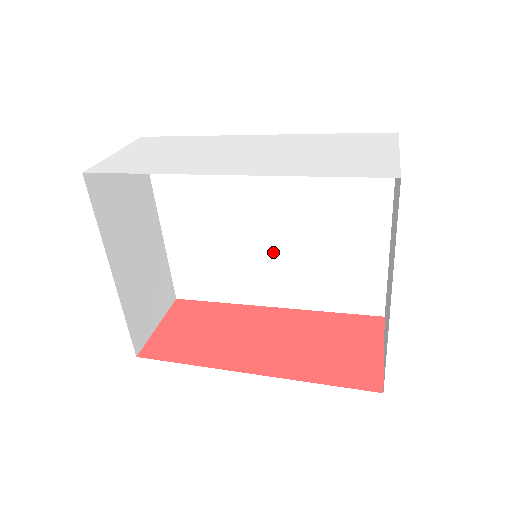
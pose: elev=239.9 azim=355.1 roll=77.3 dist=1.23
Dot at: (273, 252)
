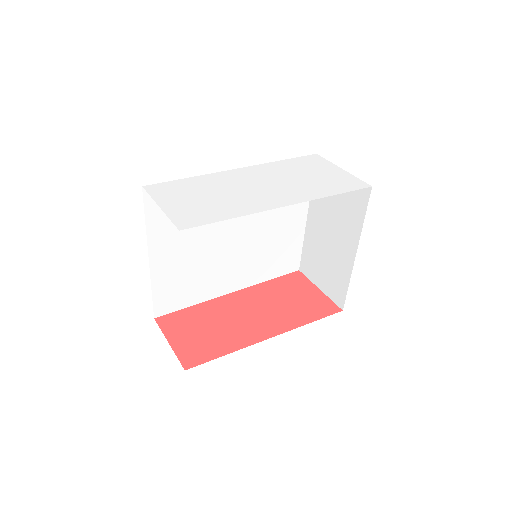
Dot at: (237, 251)
